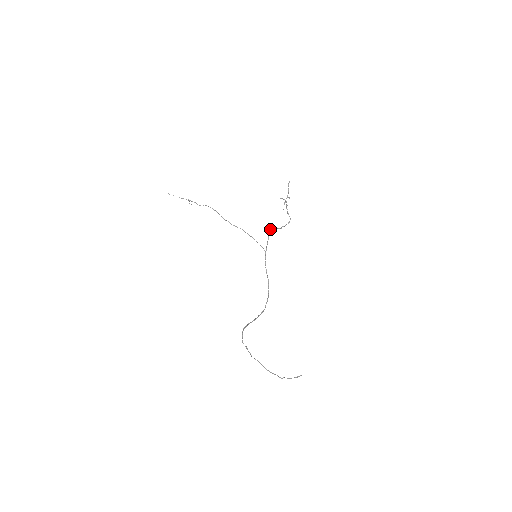
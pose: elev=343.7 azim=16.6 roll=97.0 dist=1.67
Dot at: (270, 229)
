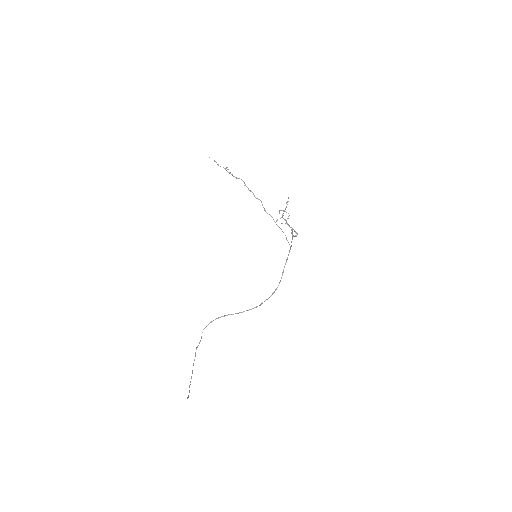
Dot at: occluded
